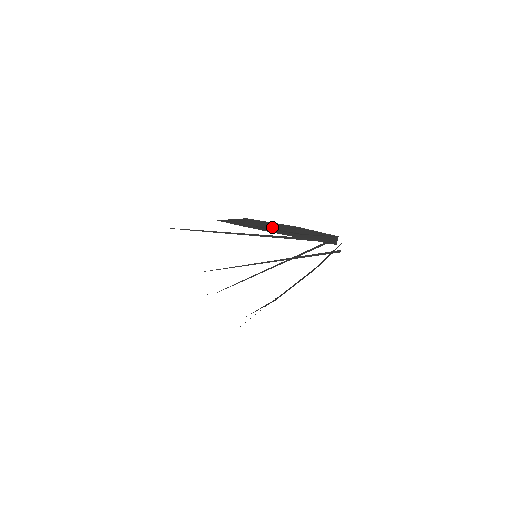
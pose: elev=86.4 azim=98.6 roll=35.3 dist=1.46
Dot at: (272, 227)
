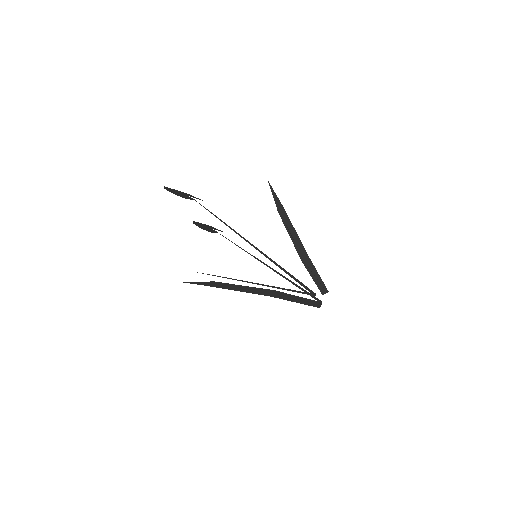
Dot at: (294, 236)
